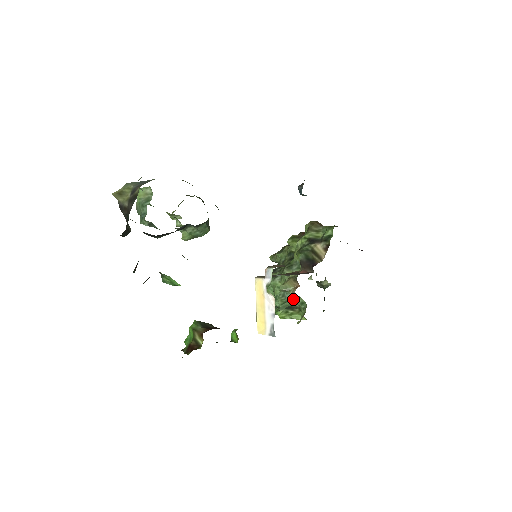
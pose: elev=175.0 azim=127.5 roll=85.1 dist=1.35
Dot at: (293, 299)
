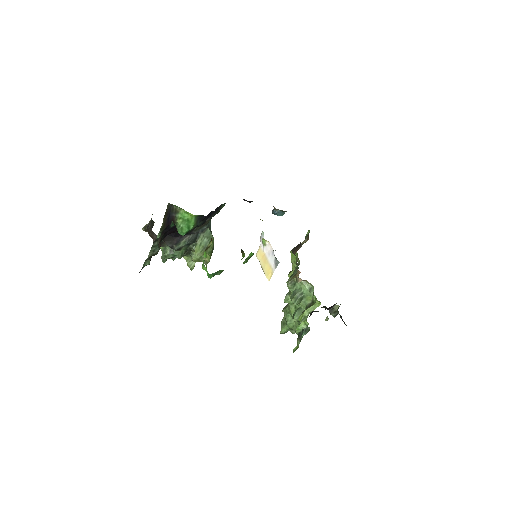
Dot at: (298, 281)
